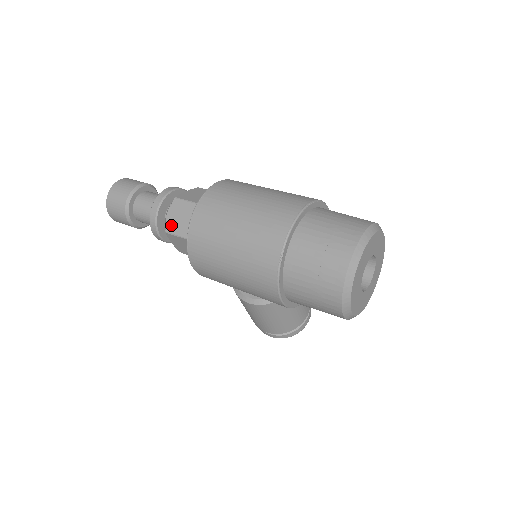
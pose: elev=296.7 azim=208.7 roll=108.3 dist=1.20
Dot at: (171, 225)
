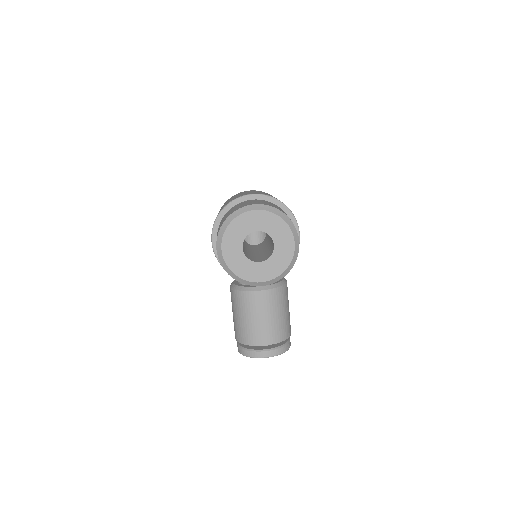
Dot at: occluded
